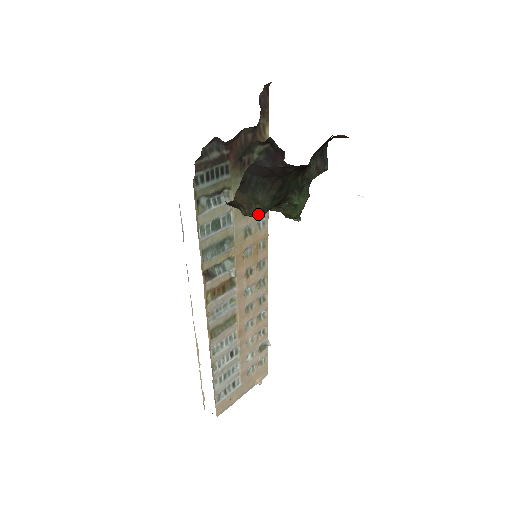
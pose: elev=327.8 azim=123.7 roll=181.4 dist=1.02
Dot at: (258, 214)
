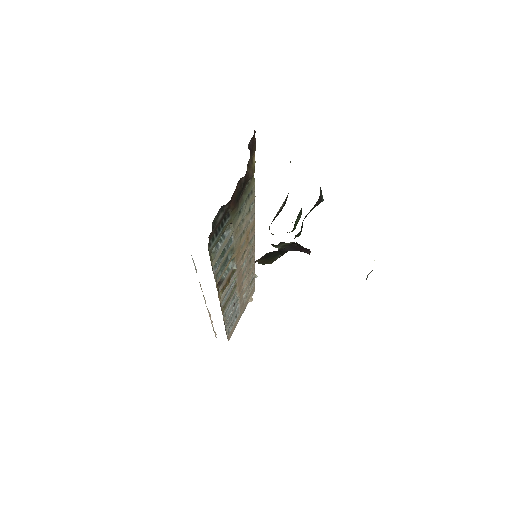
Dot at: occluded
